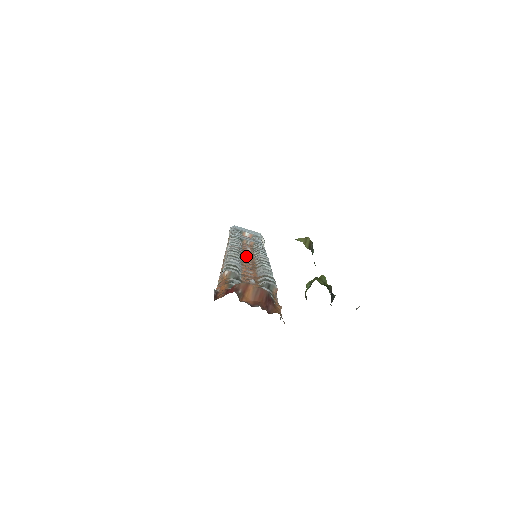
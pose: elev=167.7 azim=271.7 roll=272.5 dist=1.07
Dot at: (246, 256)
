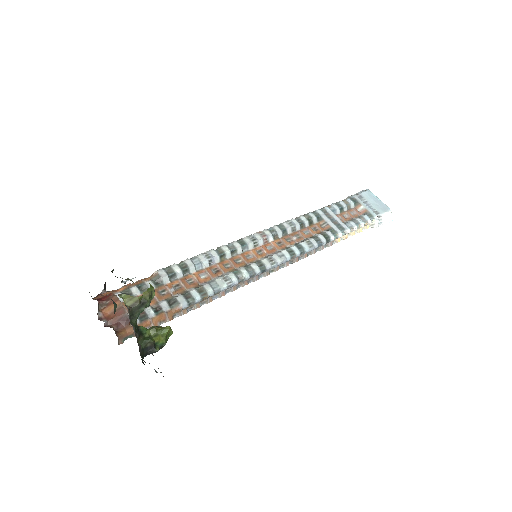
Dot at: (261, 249)
